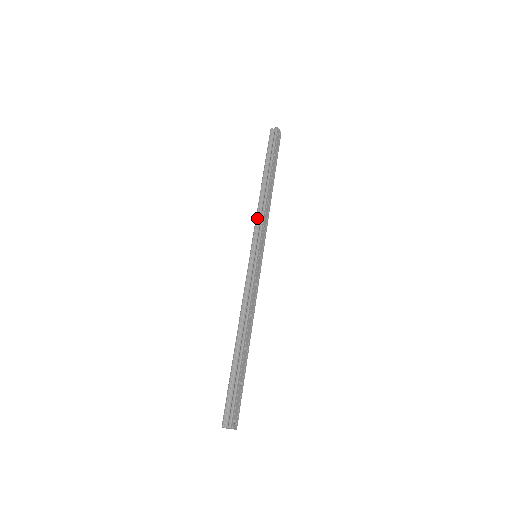
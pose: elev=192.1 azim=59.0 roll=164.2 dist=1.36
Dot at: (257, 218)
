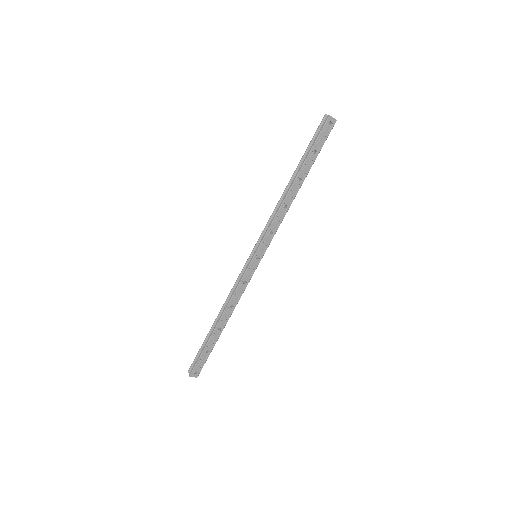
Dot at: (269, 220)
